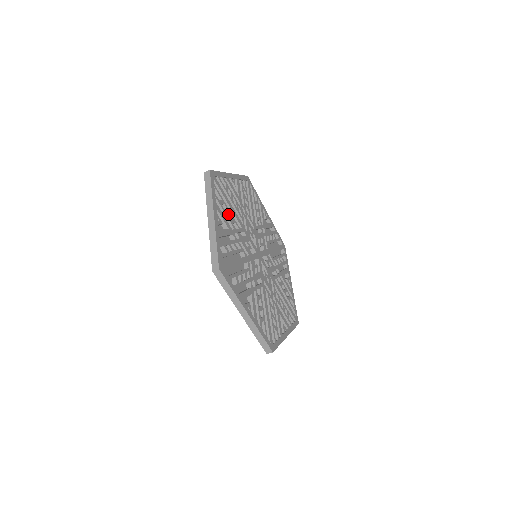
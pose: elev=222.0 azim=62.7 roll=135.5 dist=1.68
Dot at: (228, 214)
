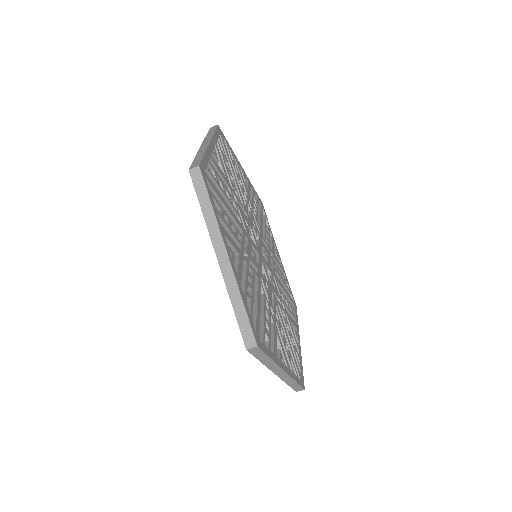
Dot at: occluded
